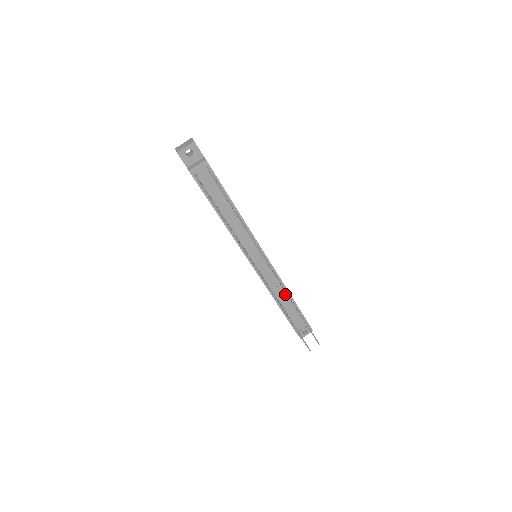
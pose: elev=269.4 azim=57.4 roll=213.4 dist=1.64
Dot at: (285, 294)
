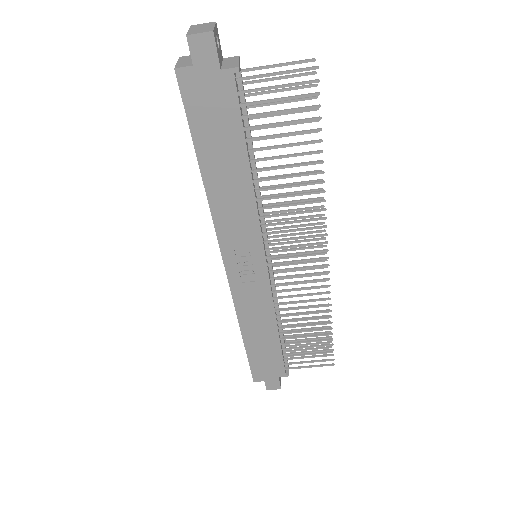
Dot at: occluded
